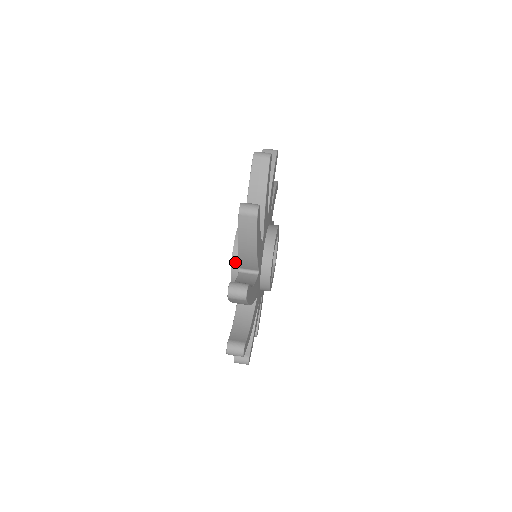
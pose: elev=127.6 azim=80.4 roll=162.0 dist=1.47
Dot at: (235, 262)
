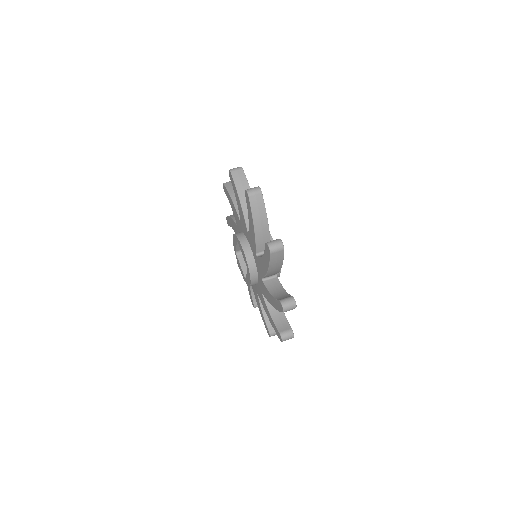
Dot at: (242, 241)
